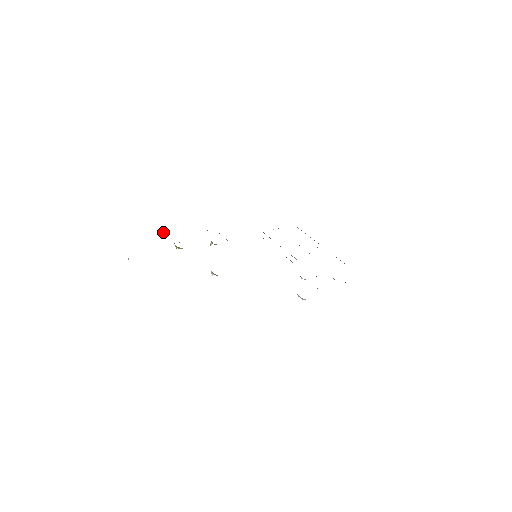
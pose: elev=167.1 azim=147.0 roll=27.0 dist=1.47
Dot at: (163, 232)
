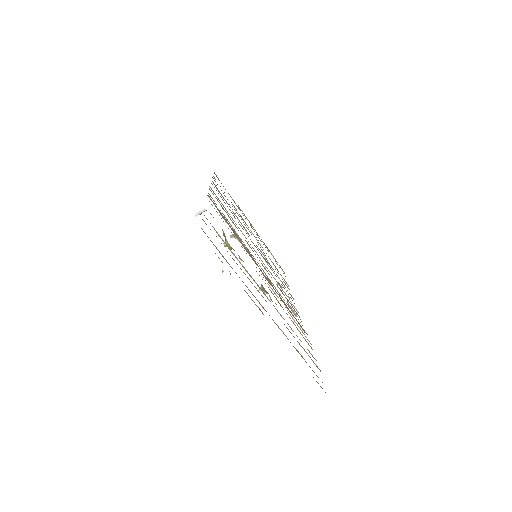
Dot at: (200, 214)
